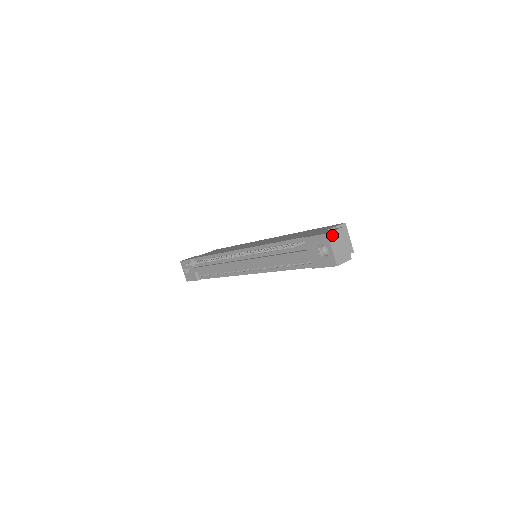
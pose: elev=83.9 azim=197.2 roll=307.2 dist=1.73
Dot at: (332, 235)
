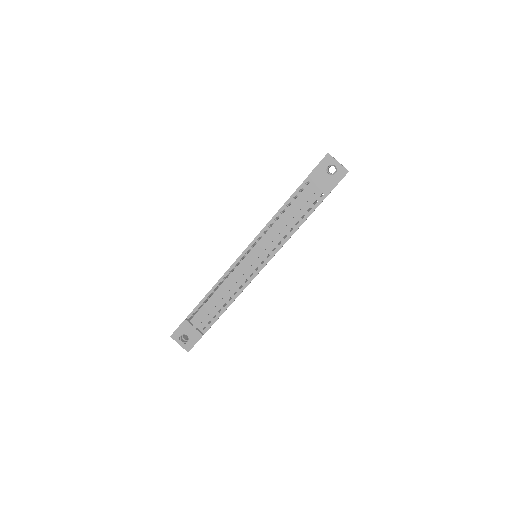
Dot at: (330, 155)
